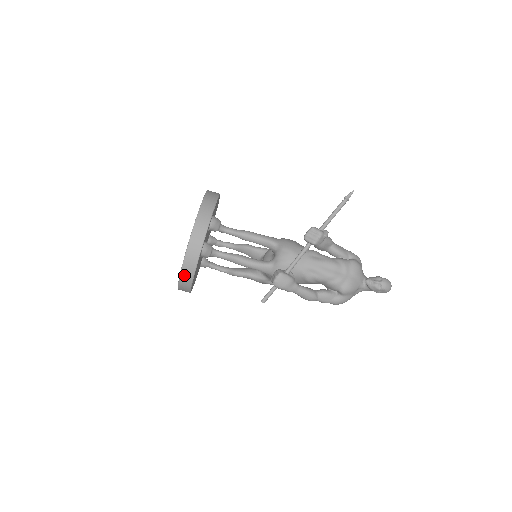
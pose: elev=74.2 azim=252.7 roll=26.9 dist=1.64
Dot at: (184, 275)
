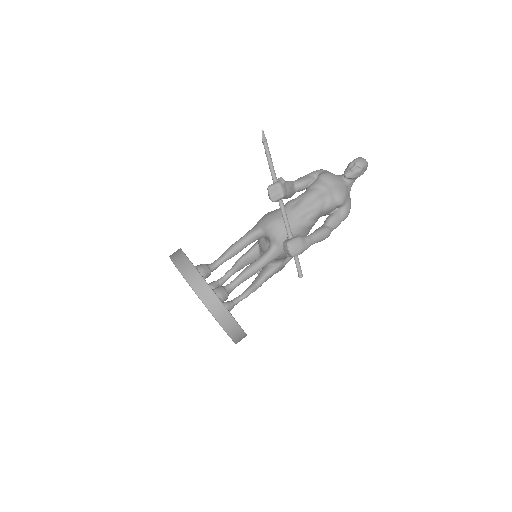
Dot at: (229, 329)
